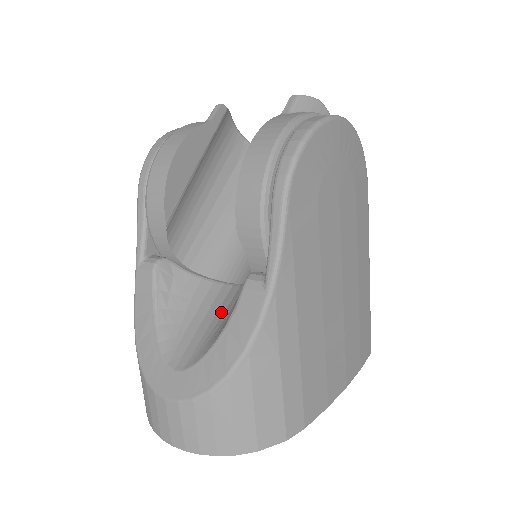
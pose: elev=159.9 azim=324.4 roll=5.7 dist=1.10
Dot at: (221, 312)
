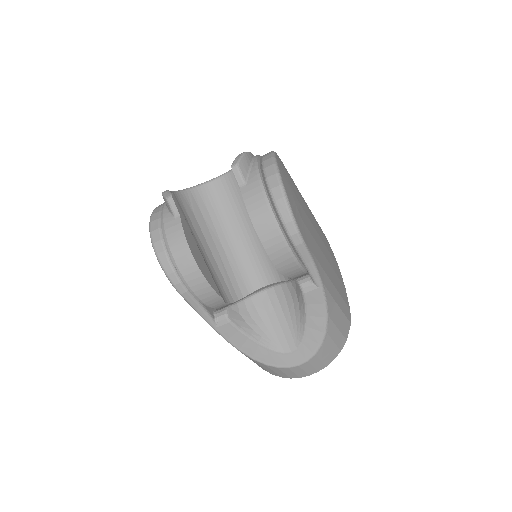
Dot at: (285, 307)
